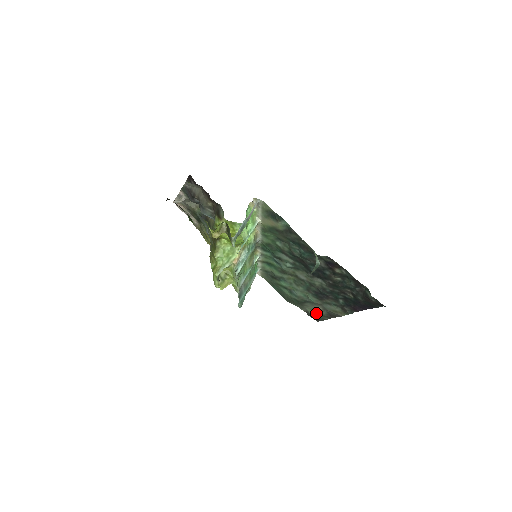
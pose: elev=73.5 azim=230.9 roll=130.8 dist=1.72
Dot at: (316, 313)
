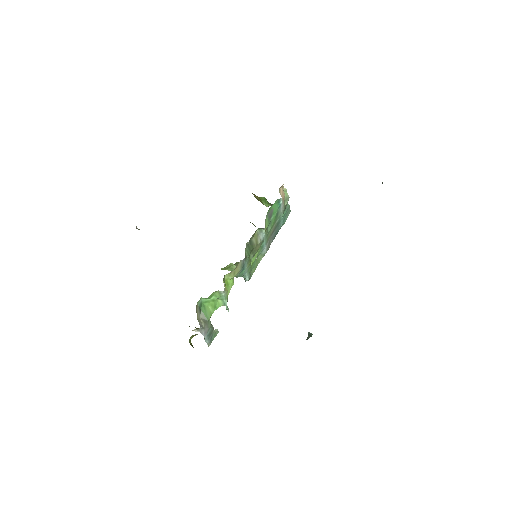
Dot at: occluded
